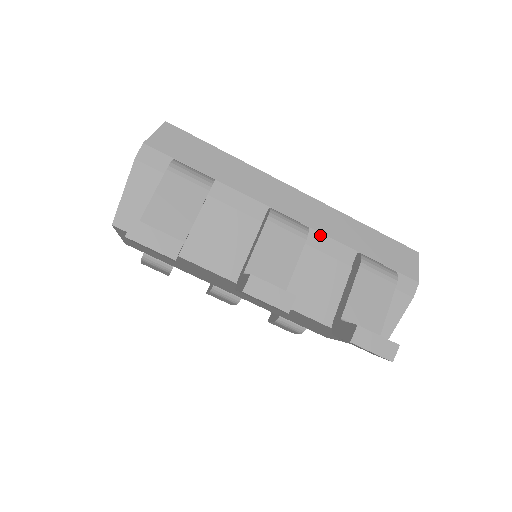
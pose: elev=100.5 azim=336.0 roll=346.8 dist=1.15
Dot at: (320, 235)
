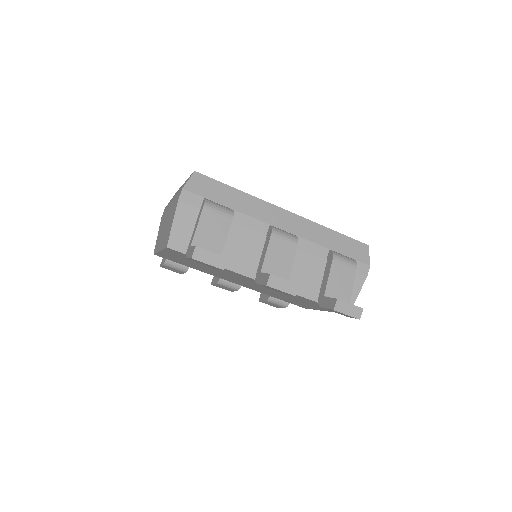
Dot at: (304, 240)
